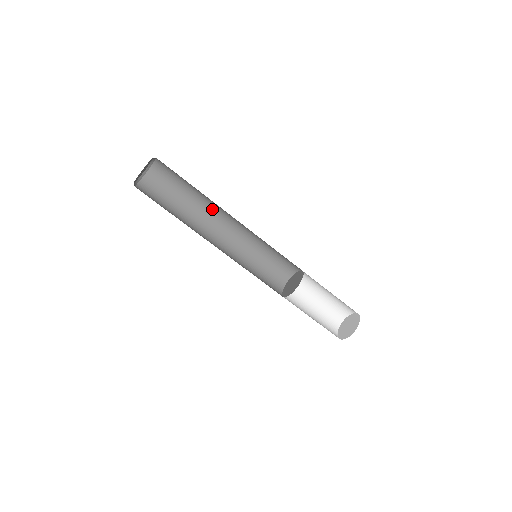
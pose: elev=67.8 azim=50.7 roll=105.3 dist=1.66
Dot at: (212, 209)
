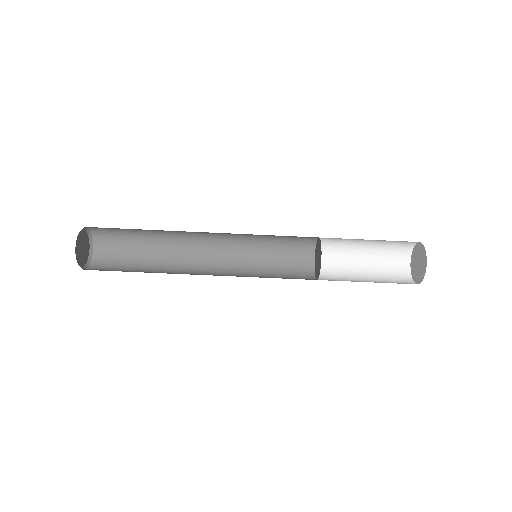
Dot at: (178, 231)
